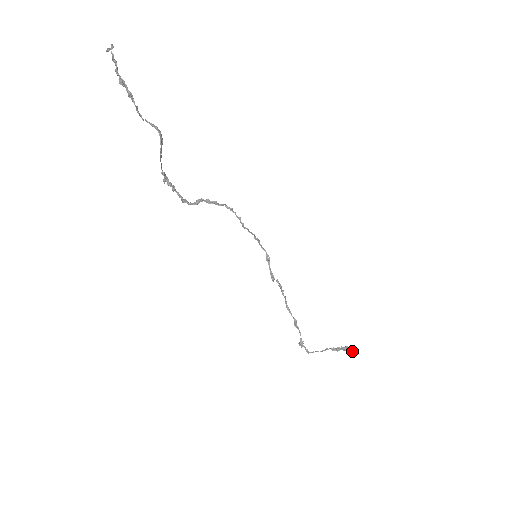
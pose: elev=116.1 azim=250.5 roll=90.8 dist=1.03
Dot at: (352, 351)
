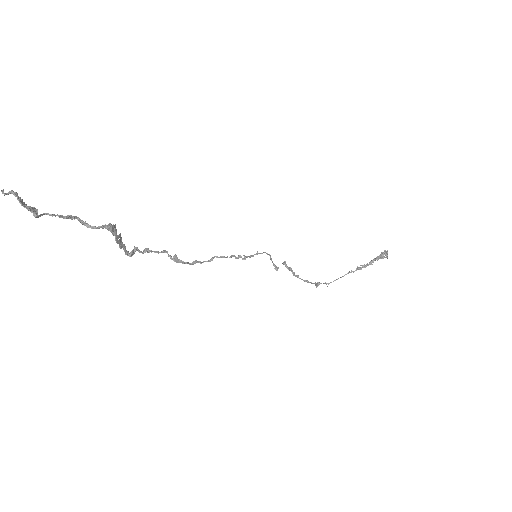
Dot at: (381, 258)
